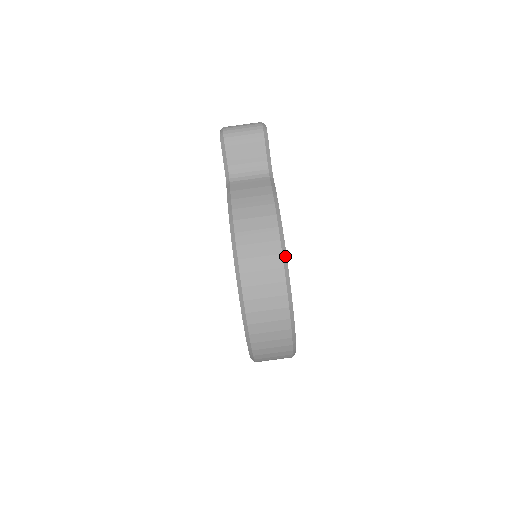
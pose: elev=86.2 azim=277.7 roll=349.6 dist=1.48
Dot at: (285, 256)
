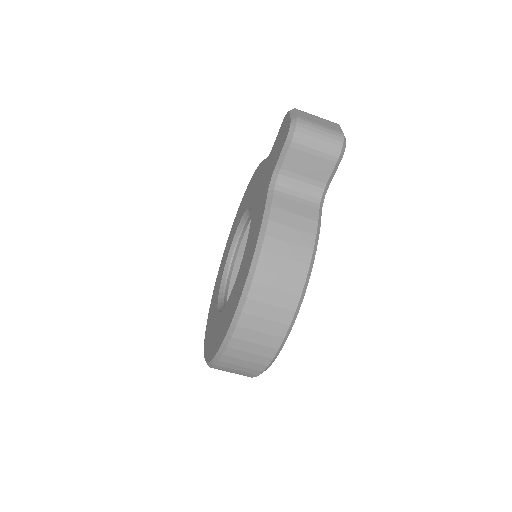
Dot at: (297, 313)
